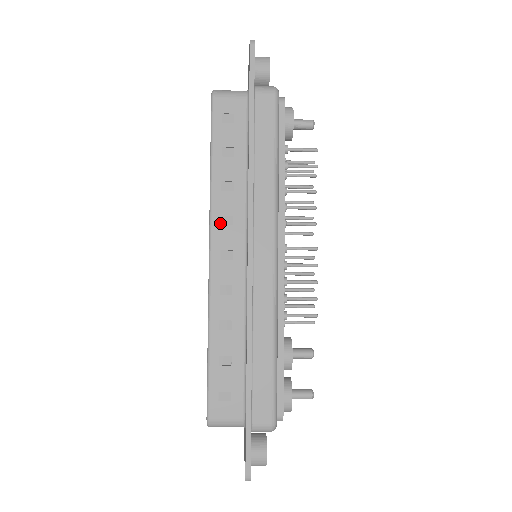
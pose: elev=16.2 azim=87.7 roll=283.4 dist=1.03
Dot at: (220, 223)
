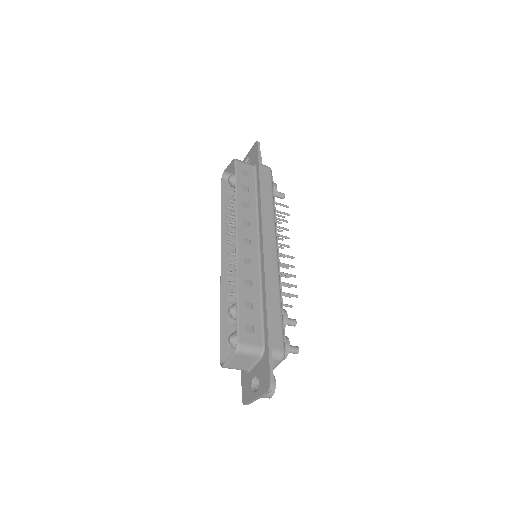
Dot at: (242, 223)
